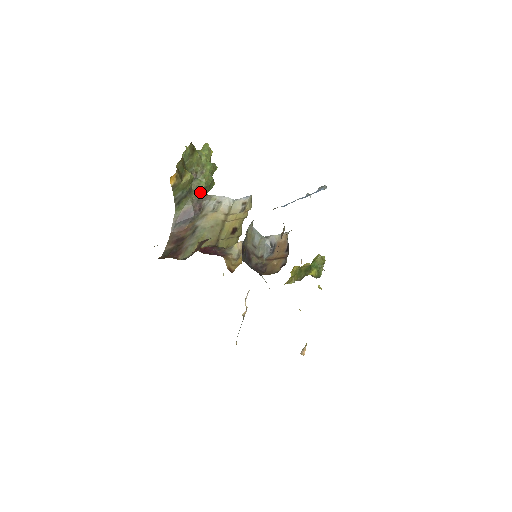
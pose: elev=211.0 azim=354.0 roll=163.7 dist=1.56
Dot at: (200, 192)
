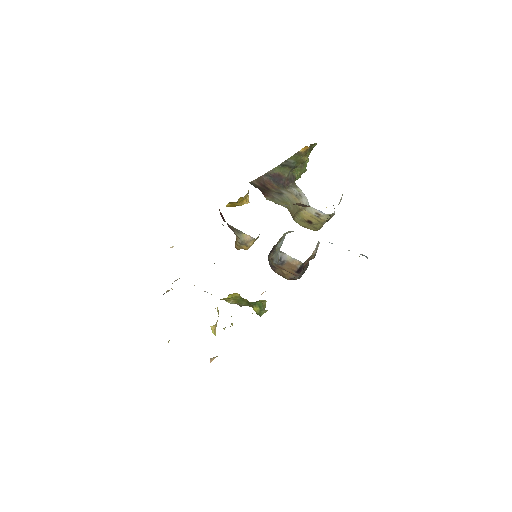
Dot at: (294, 176)
